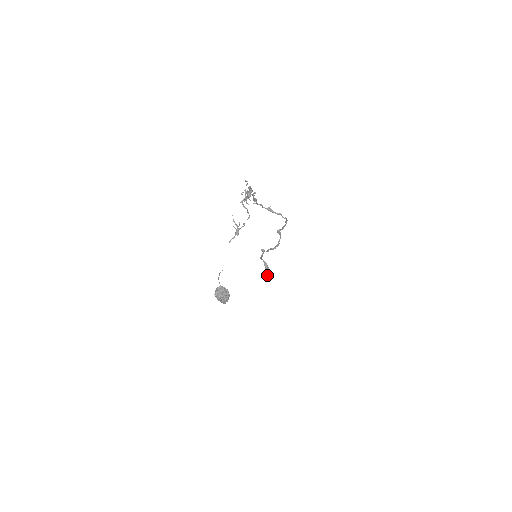
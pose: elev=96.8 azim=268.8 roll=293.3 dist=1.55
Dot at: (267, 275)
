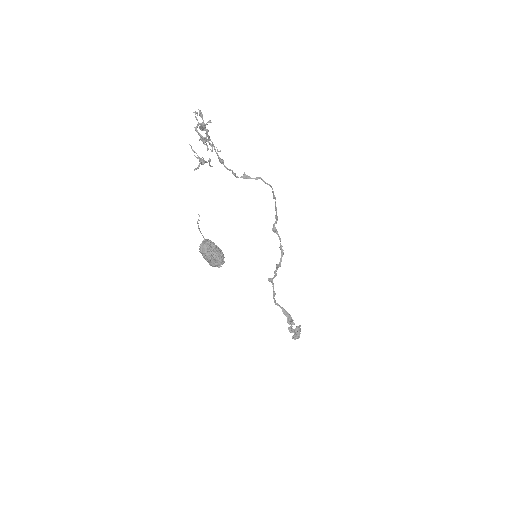
Dot at: (293, 330)
